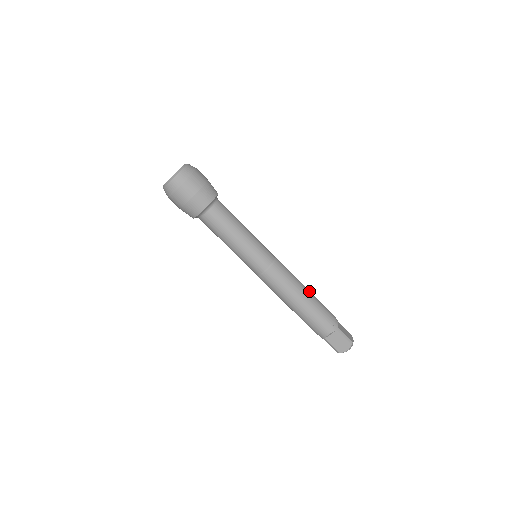
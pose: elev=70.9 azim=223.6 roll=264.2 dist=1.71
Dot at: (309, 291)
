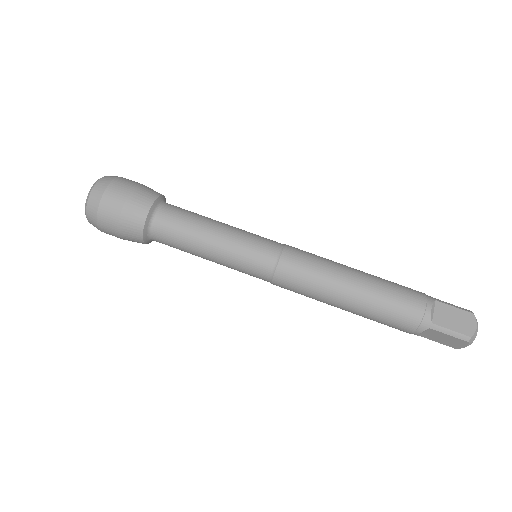
Dot at: occluded
